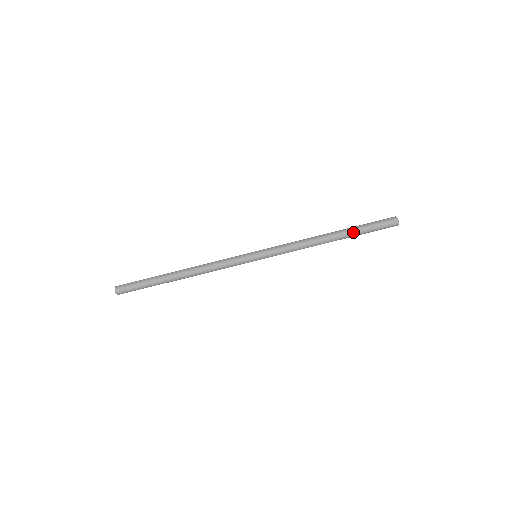
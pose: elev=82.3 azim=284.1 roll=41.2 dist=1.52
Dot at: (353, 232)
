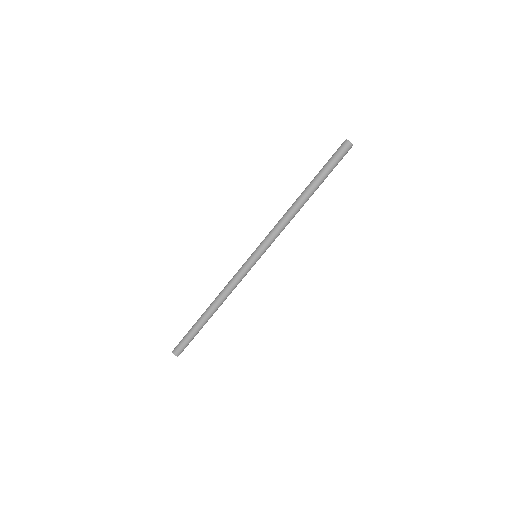
Dot at: (320, 182)
